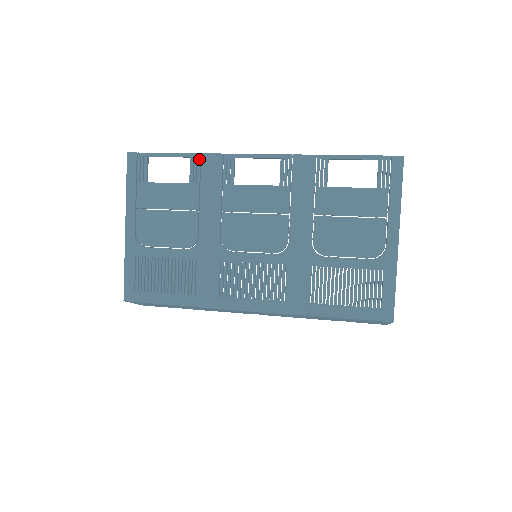
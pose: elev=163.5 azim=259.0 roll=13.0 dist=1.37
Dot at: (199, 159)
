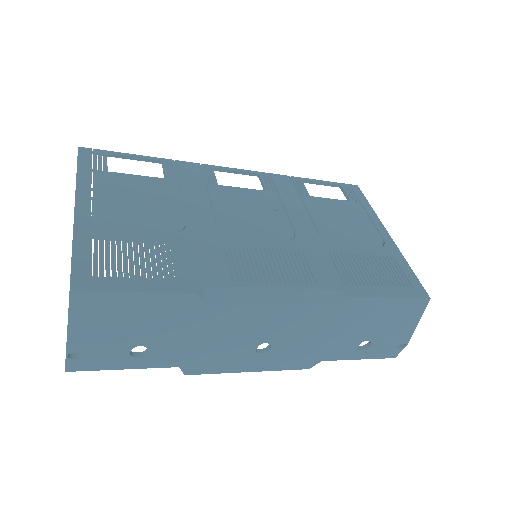
Dot at: (173, 163)
